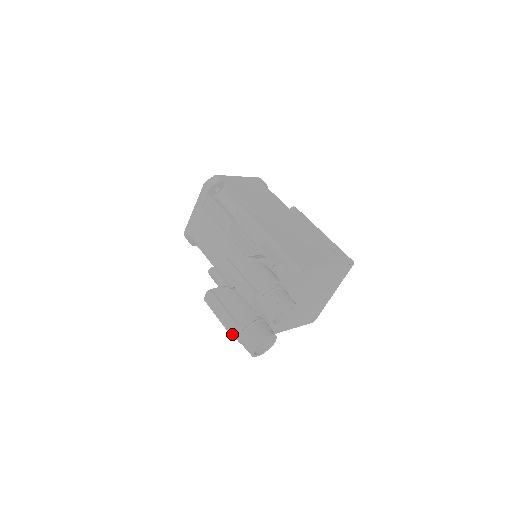
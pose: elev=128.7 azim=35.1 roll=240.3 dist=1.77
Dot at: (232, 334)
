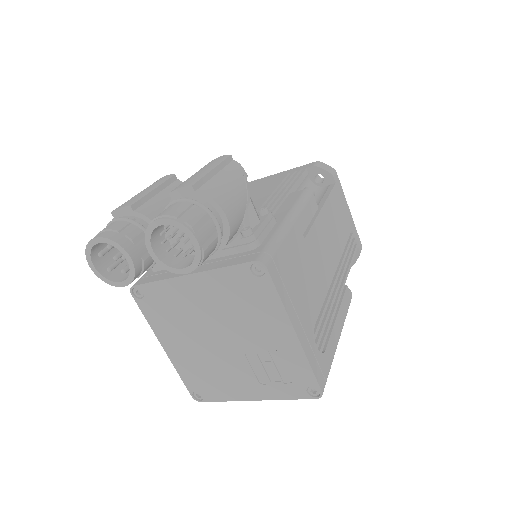
Dot at: (115, 212)
